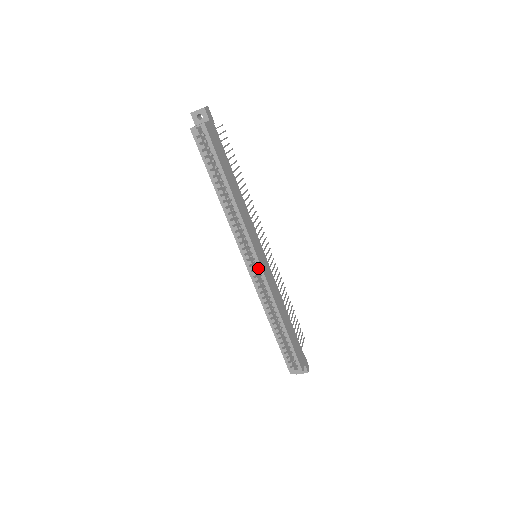
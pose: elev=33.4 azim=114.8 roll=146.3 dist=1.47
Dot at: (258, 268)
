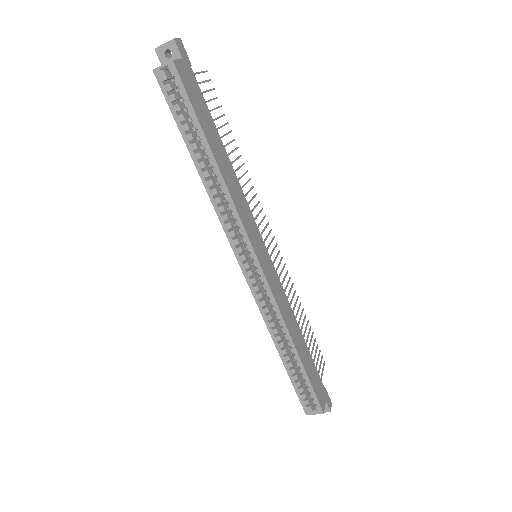
Dot at: (258, 273)
